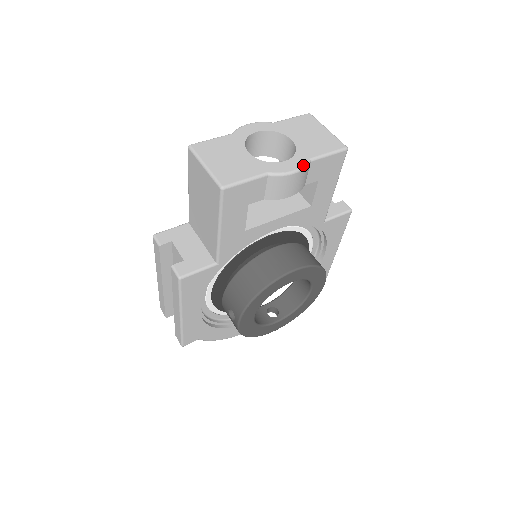
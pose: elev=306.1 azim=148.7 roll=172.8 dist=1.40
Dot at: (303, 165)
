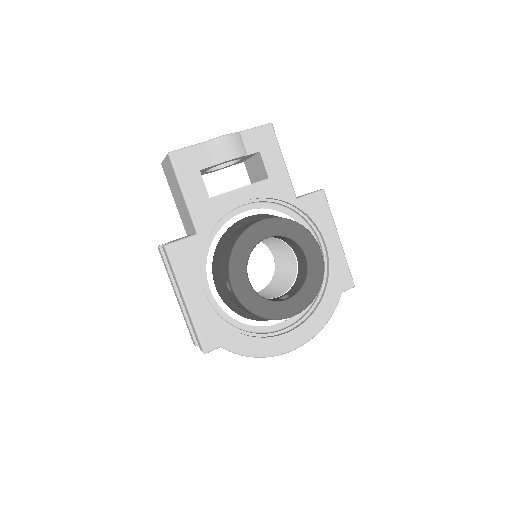
Dot at: (232, 133)
